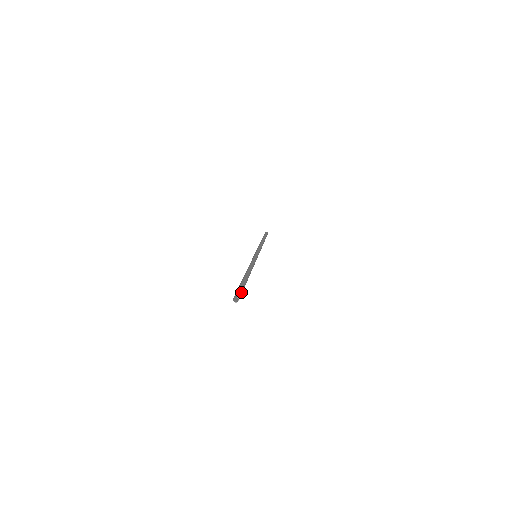
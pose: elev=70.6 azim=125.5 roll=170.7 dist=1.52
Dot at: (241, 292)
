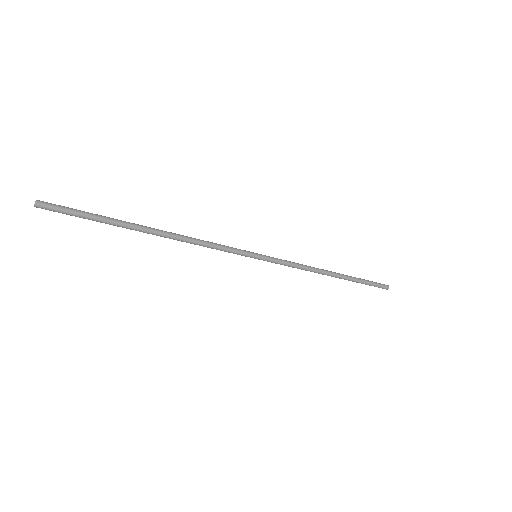
Dot at: (66, 208)
